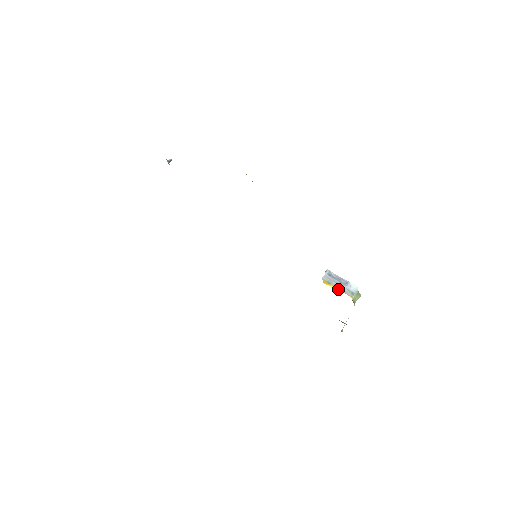
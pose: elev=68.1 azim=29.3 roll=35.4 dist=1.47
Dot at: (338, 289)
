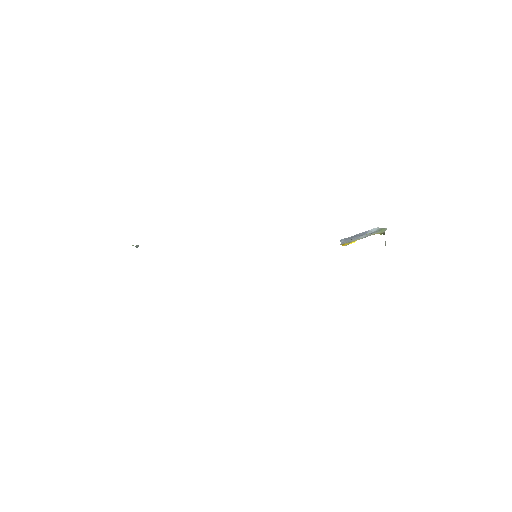
Dot at: occluded
